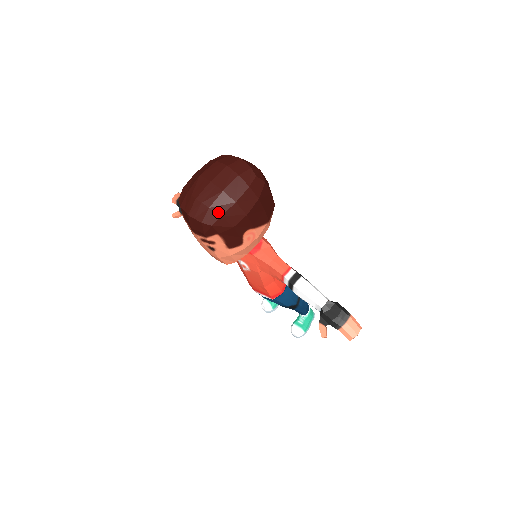
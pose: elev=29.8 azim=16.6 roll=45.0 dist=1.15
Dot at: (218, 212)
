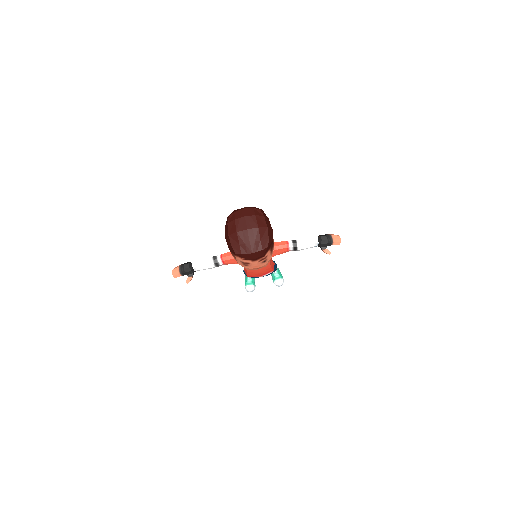
Dot at: (266, 238)
